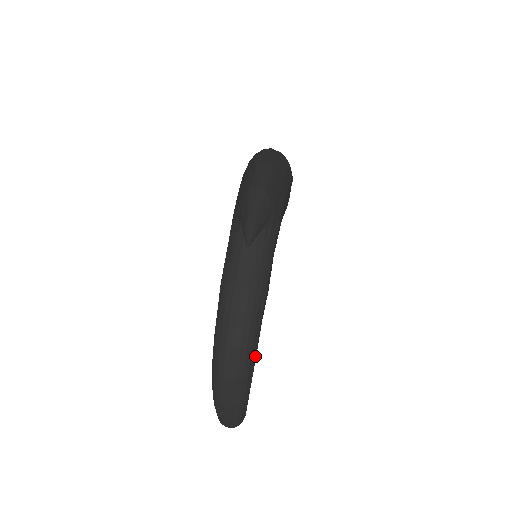
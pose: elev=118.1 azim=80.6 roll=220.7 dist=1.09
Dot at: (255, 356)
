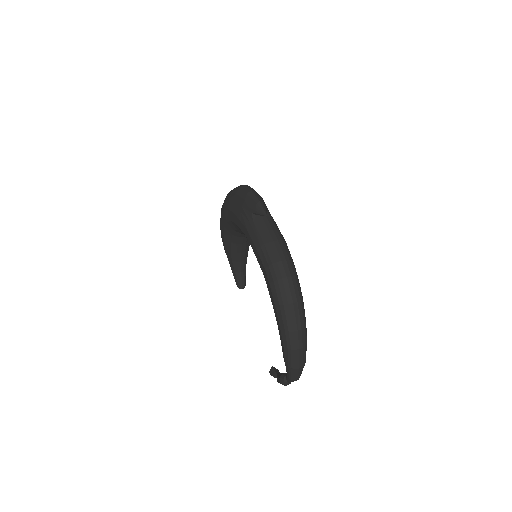
Dot at: occluded
